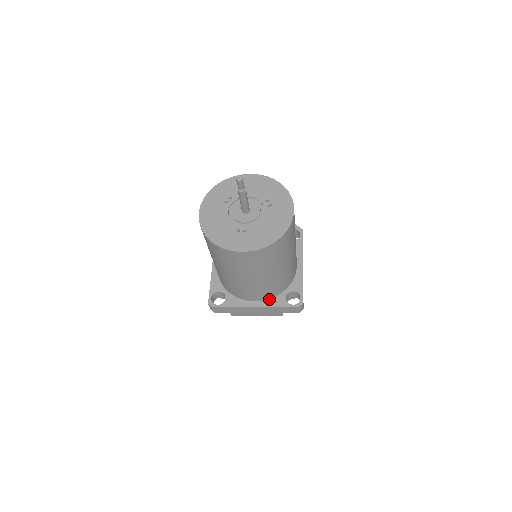
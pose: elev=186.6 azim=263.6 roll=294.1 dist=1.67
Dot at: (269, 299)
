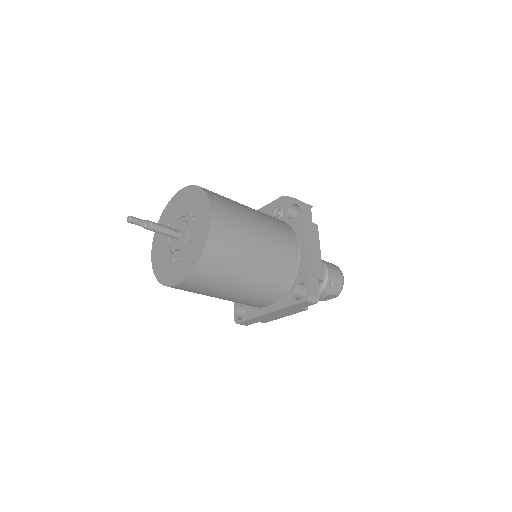
Dot at: (279, 300)
